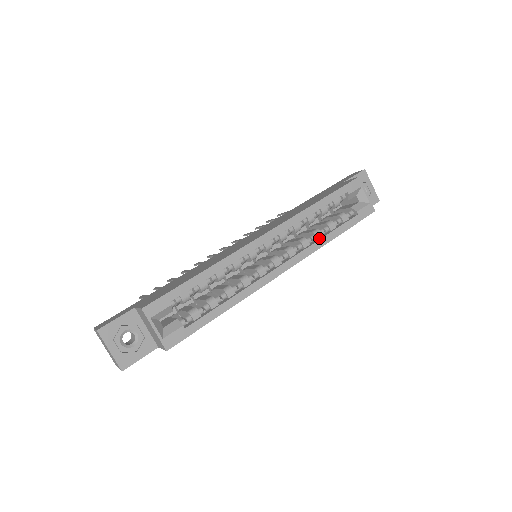
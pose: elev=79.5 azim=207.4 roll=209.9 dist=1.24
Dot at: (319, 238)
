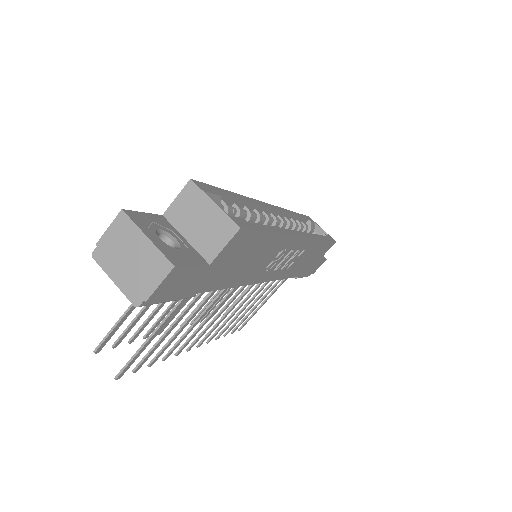
Dot at: occluded
